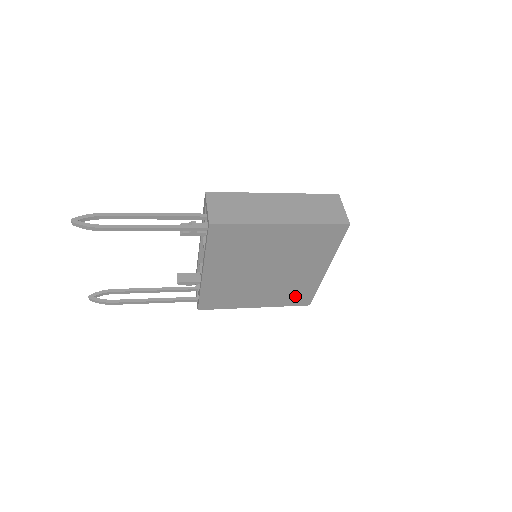
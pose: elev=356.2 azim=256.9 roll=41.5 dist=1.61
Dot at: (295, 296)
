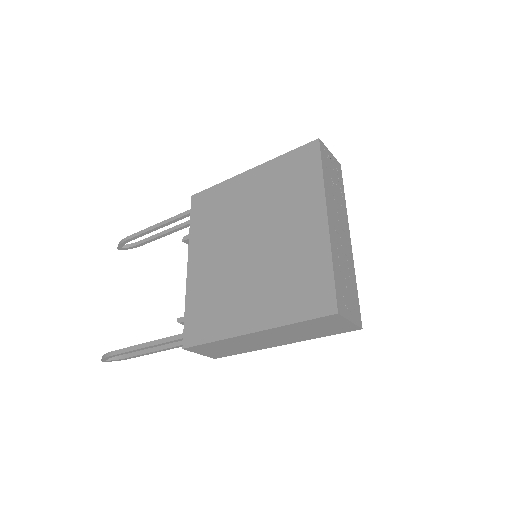
Dot at: (304, 291)
